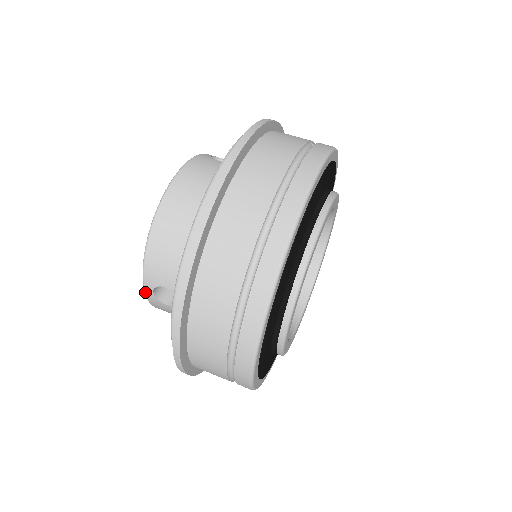
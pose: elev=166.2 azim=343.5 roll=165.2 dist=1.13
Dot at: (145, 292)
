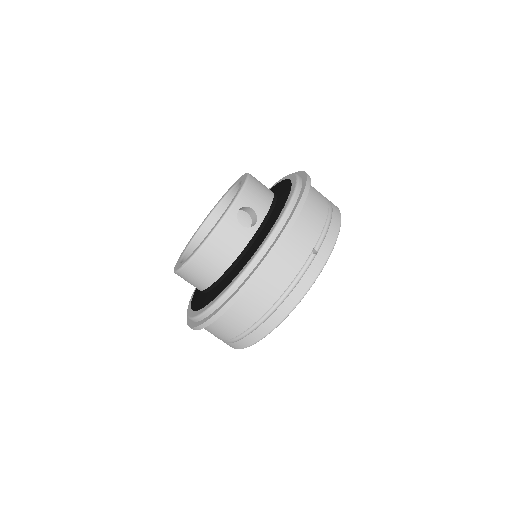
Dot at: occluded
